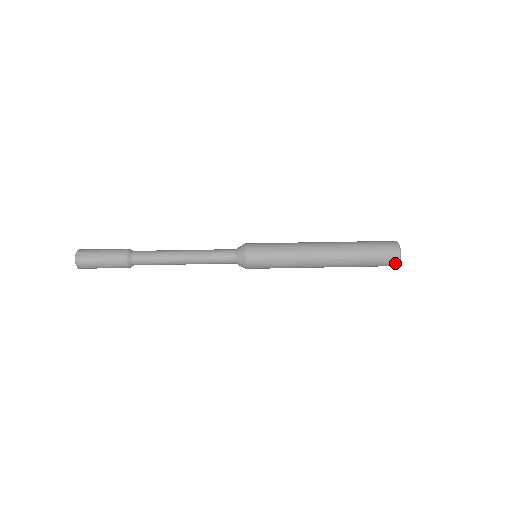
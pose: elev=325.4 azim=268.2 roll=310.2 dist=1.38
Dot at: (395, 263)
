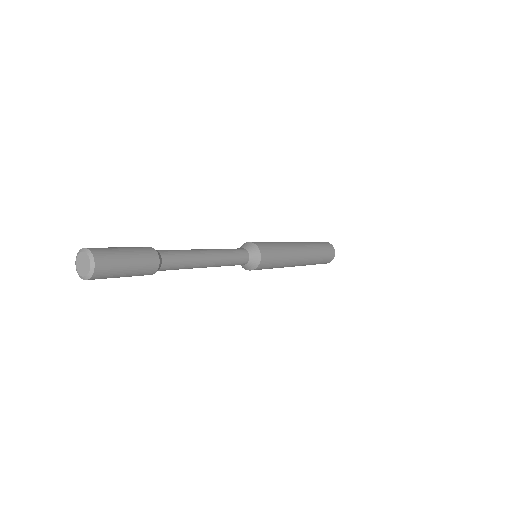
Dot at: (333, 256)
